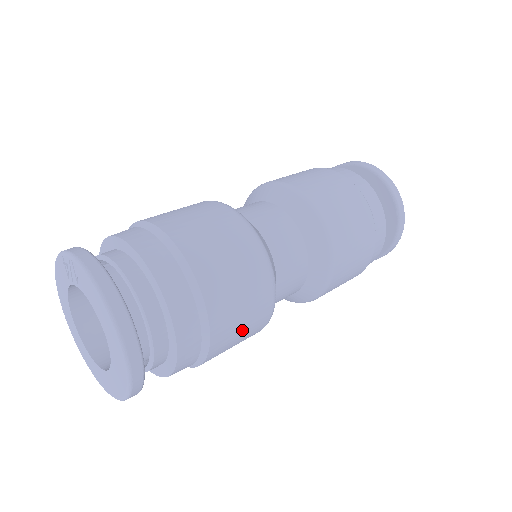
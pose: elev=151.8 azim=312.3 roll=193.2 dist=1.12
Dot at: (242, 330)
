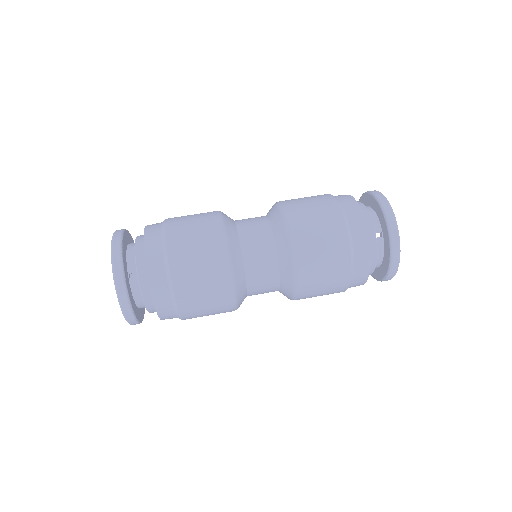
Dot at: occluded
